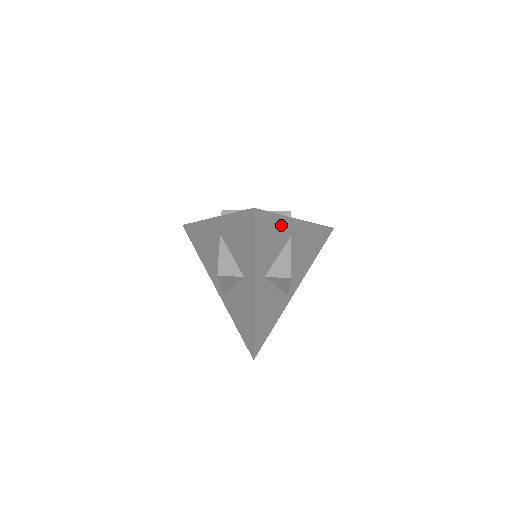
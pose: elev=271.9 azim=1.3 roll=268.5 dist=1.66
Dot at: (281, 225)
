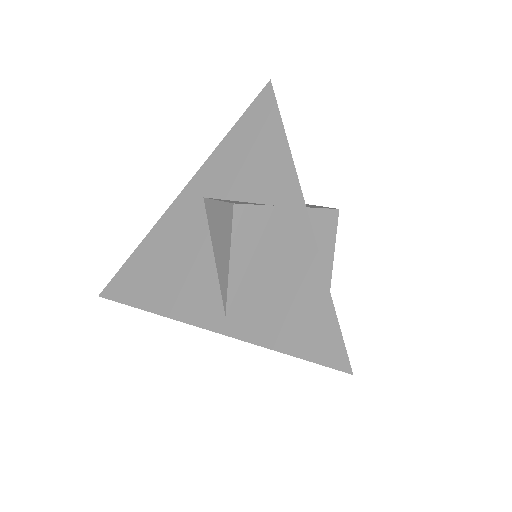
Dot at: occluded
